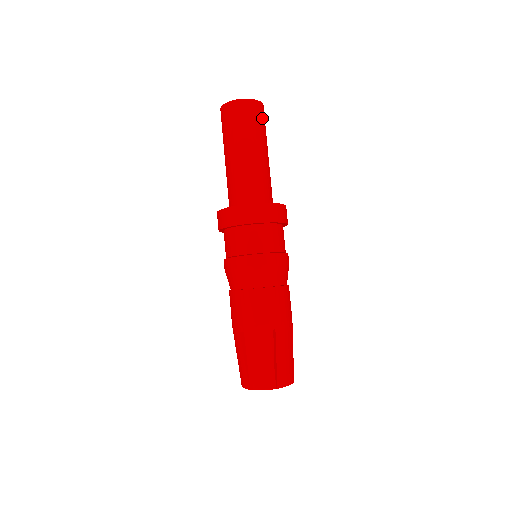
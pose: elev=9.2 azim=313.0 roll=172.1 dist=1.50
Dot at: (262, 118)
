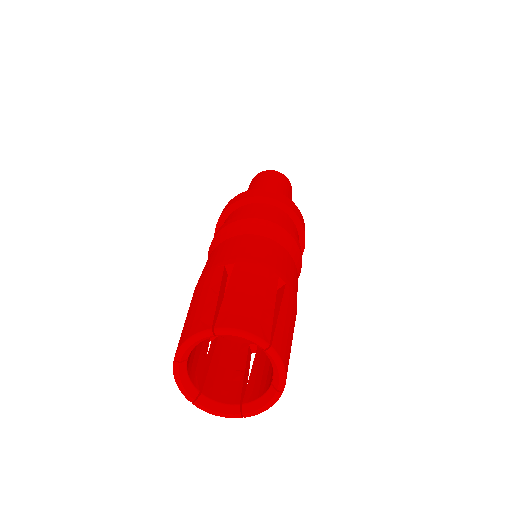
Dot at: occluded
